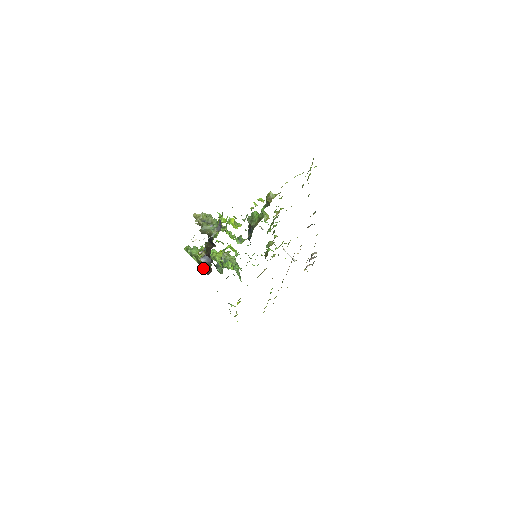
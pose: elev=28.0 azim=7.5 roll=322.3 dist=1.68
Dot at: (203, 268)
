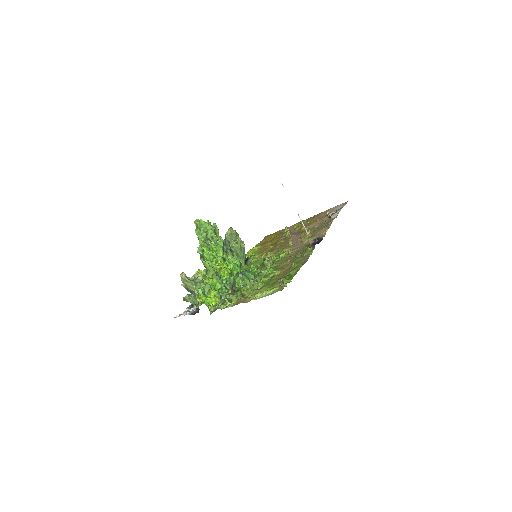
Dot at: (205, 267)
